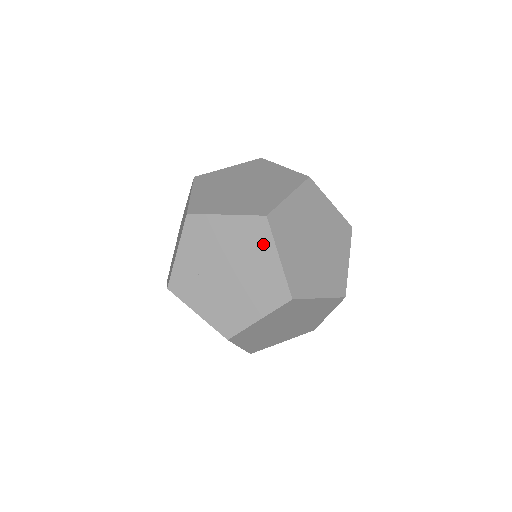
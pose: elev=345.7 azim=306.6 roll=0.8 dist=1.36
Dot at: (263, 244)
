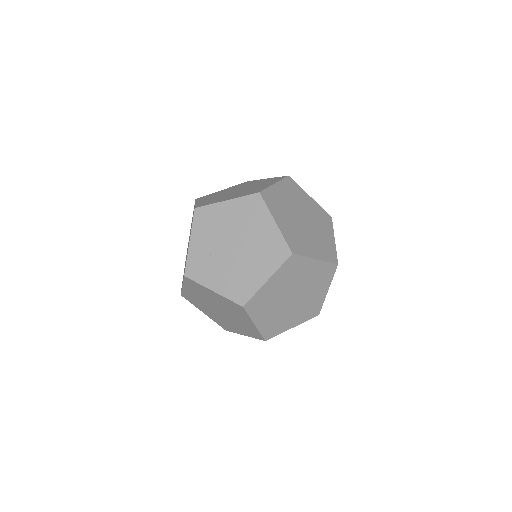
Dot at: (260, 215)
